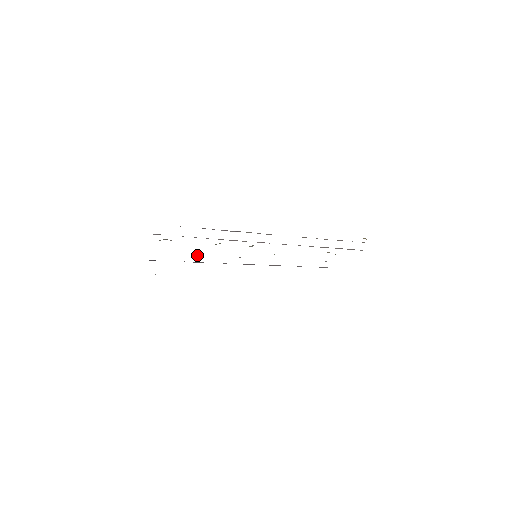
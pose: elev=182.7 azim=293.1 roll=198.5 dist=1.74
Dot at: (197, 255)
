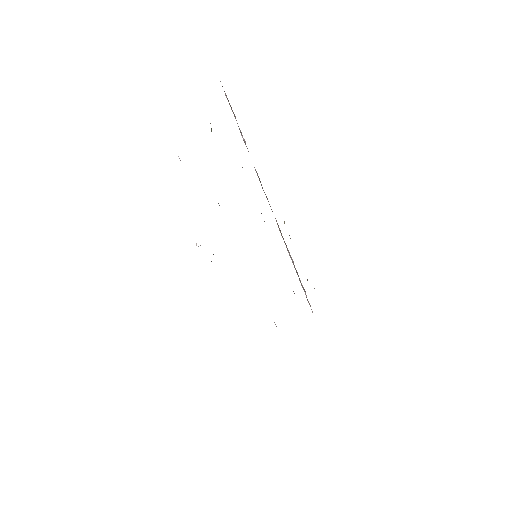
Dot at: occluded
